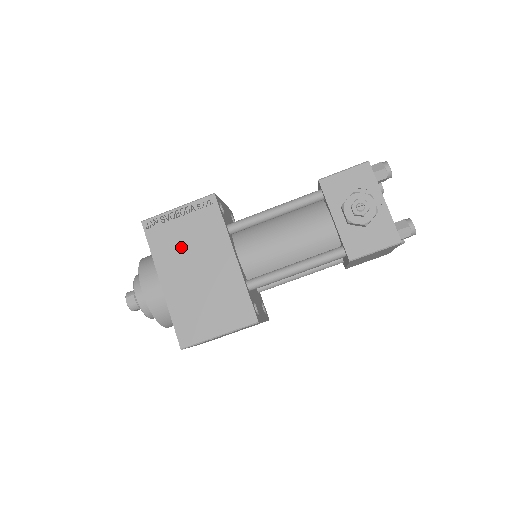
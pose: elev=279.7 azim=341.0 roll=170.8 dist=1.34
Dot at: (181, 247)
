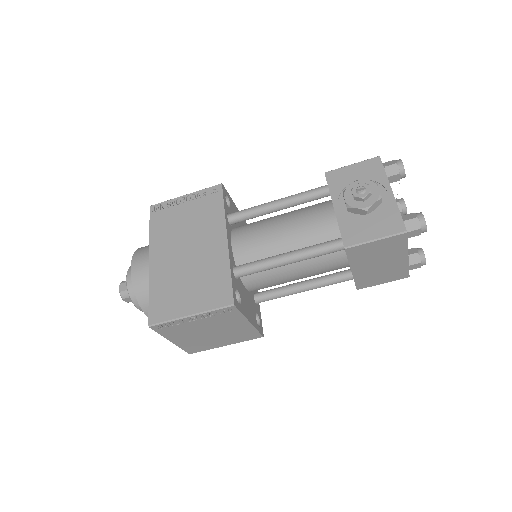
Dot at: (178, 228)
